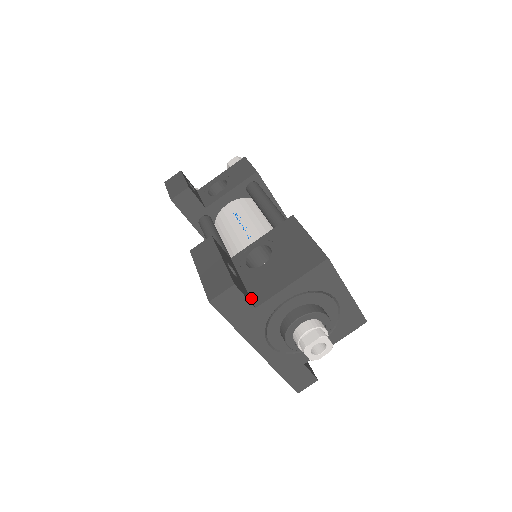
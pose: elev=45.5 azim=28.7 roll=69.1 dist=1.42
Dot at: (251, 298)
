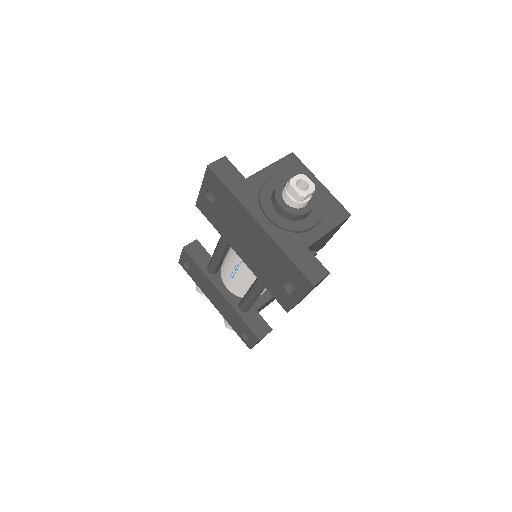
Dot at: occluded
